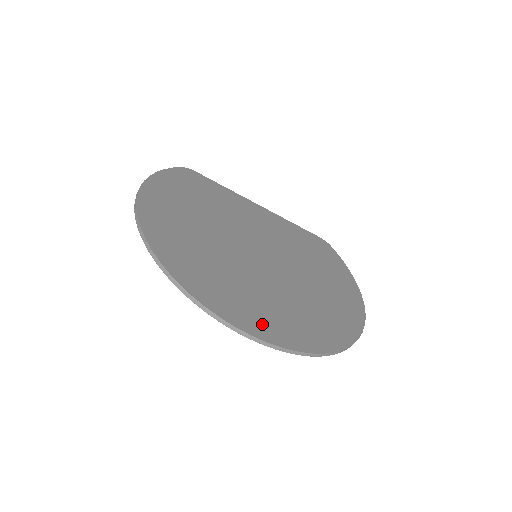
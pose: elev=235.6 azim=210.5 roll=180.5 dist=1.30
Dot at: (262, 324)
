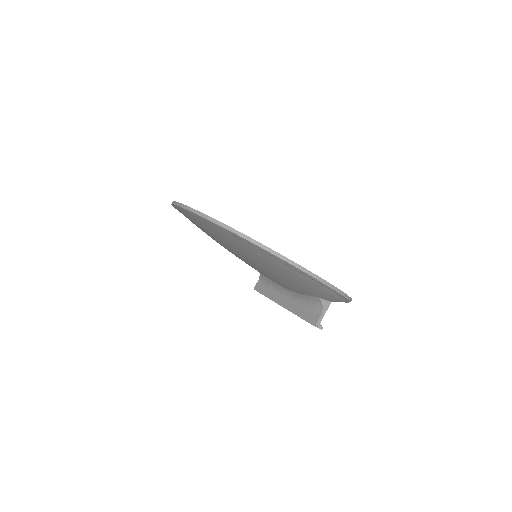
Dot at: occluded
